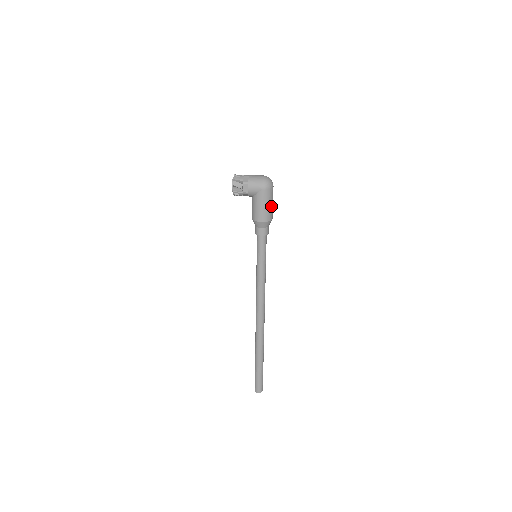
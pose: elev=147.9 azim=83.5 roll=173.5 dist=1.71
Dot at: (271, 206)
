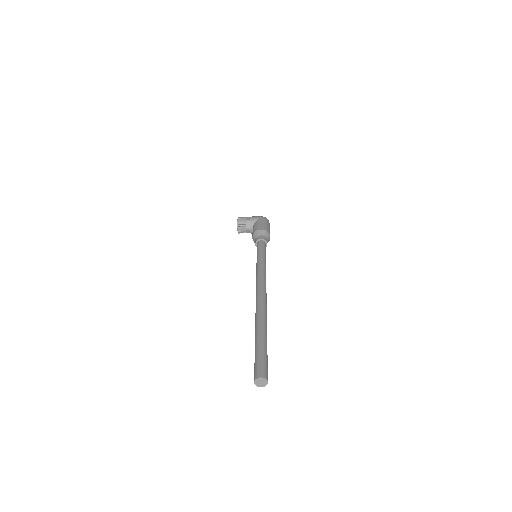
Dot at: (269, 228)
